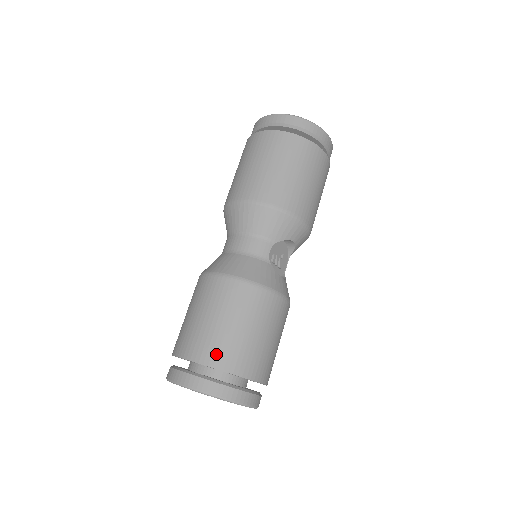
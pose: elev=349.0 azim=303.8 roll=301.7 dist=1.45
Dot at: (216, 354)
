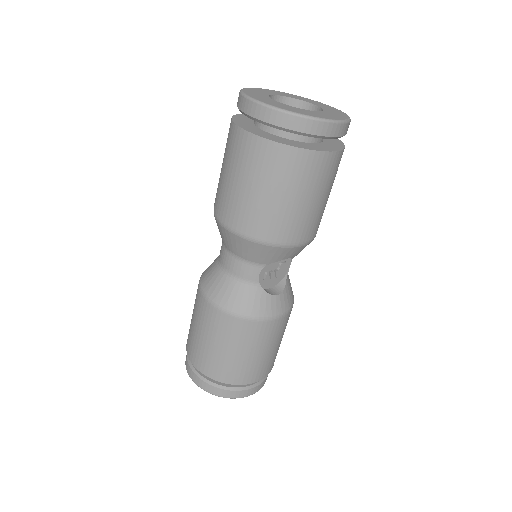
Dot at: (212, 369)
